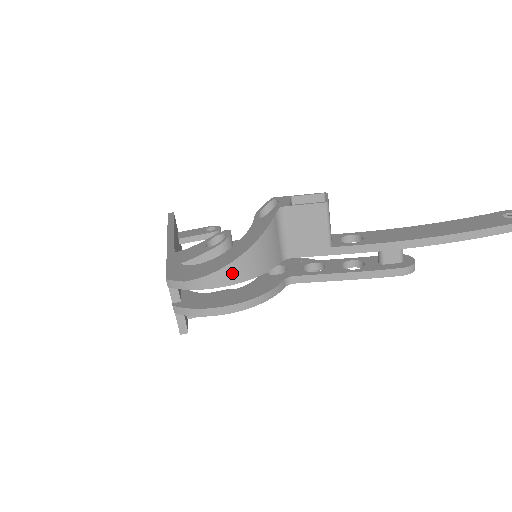
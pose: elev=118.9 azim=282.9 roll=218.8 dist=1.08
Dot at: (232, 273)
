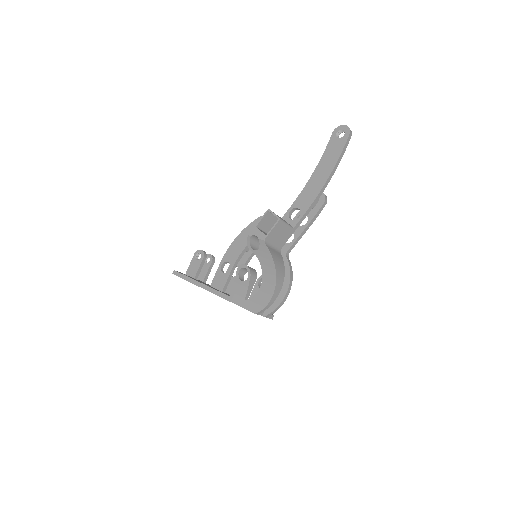
Dot at: (279, 285)
